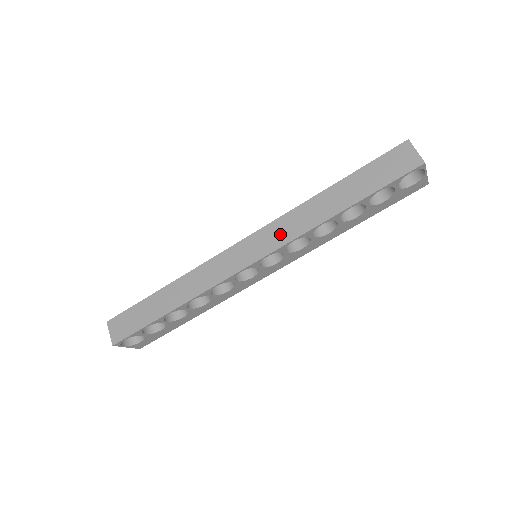
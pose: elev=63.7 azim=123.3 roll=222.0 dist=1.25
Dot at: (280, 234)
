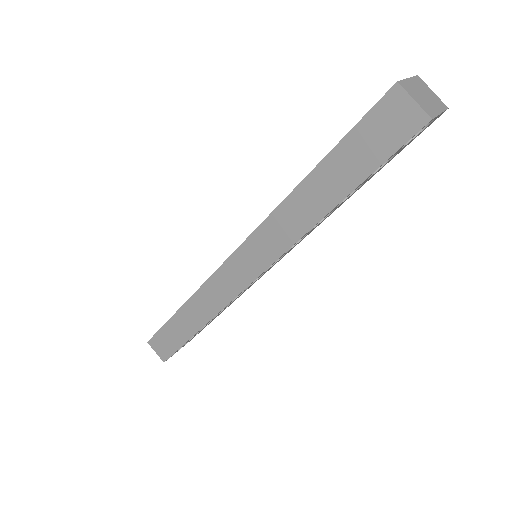
Dot at: (270, 244)
